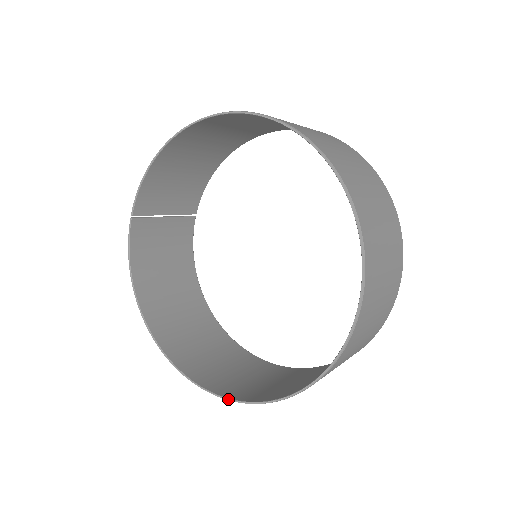
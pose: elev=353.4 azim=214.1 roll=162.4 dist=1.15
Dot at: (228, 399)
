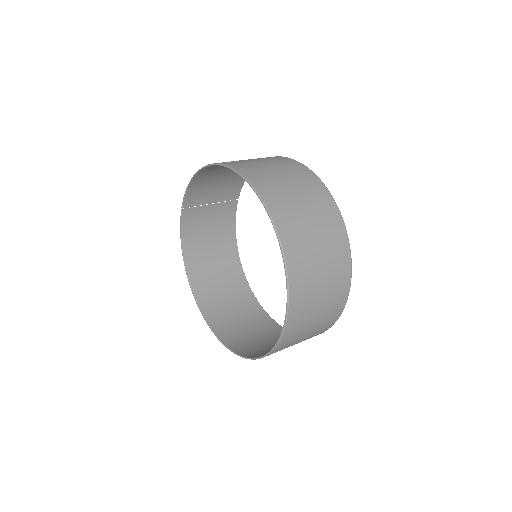
Dot at: (224, 345)
